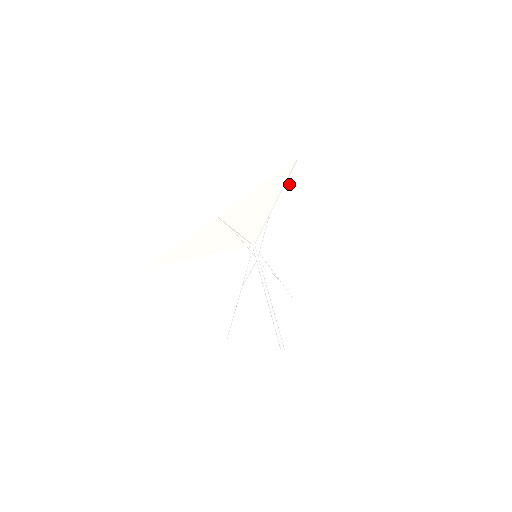
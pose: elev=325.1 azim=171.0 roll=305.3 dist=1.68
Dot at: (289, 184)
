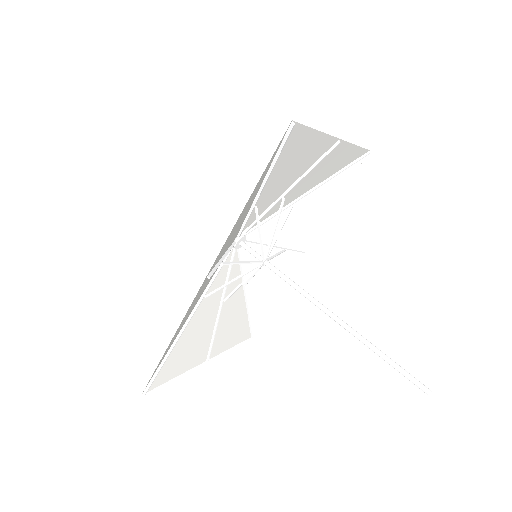
Dot at: occluded
